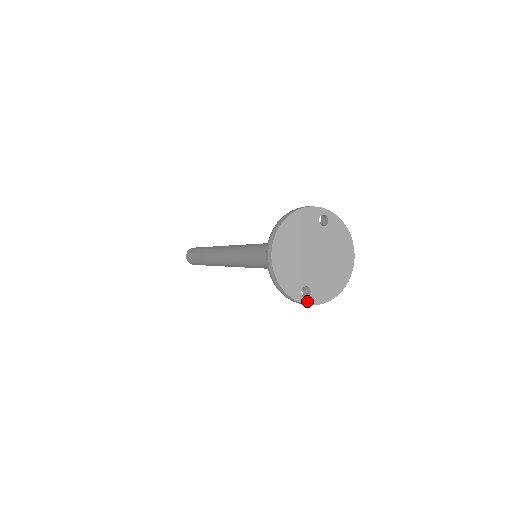
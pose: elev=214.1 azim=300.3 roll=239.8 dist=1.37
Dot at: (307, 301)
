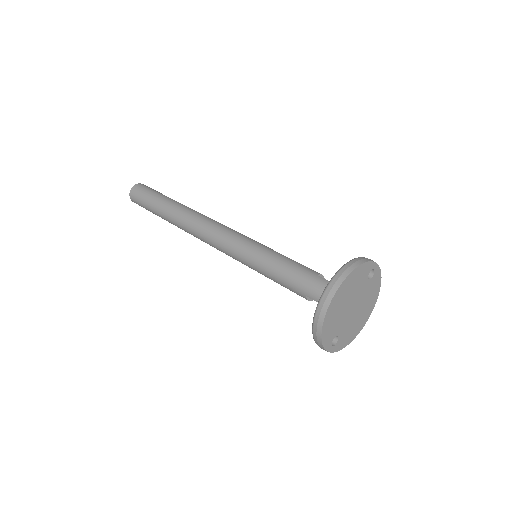
Dot at: (332, 349)
